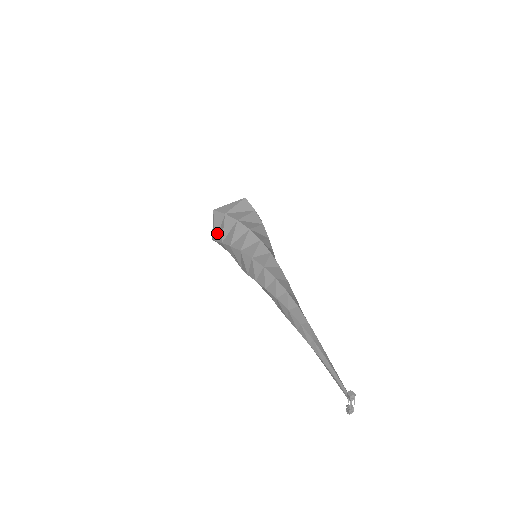
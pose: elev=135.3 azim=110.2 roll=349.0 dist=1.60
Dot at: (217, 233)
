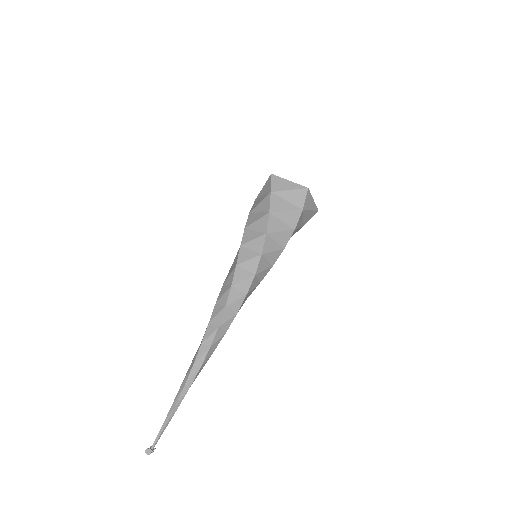
Dot at: (259, 196)
